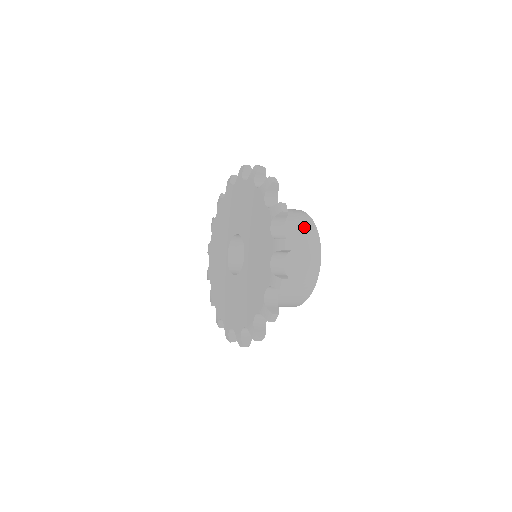
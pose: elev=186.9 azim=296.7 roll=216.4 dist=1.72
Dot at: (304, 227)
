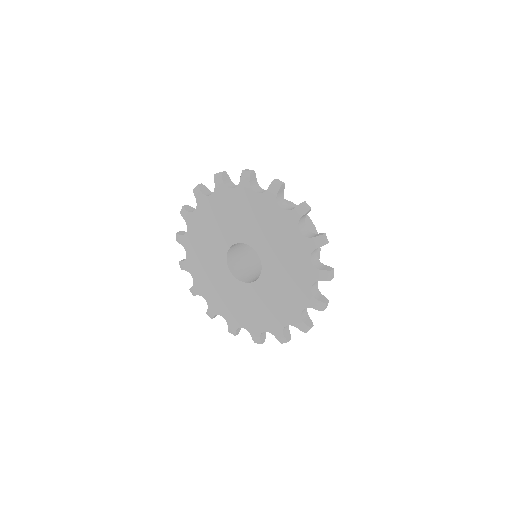
Dot at: (308, 229)
